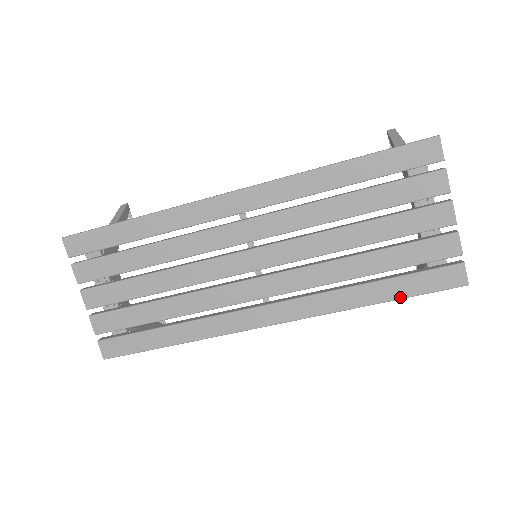
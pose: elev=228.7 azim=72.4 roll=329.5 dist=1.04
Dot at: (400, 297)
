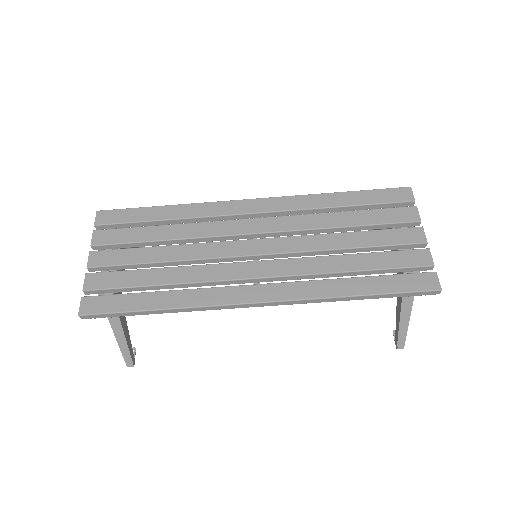
Dot at: (381, 292)
